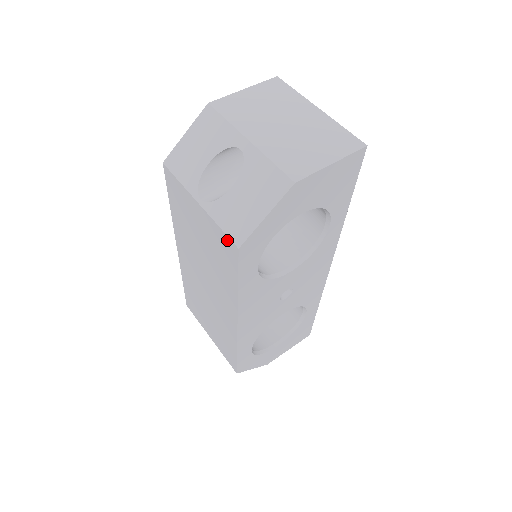
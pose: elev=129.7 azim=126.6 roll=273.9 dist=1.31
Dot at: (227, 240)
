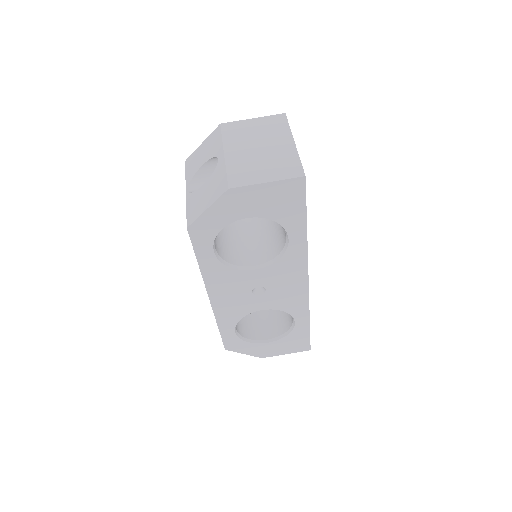
Dot at: occluded
